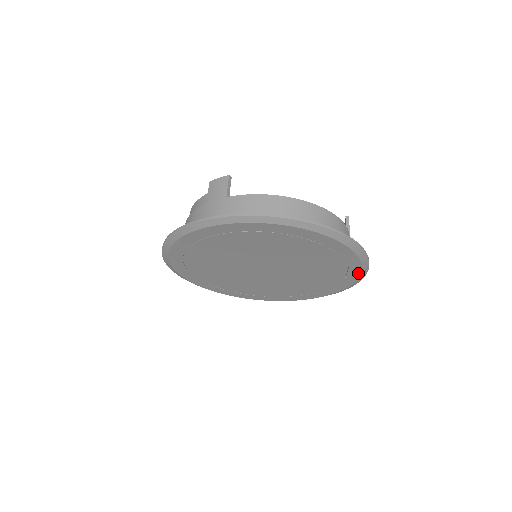
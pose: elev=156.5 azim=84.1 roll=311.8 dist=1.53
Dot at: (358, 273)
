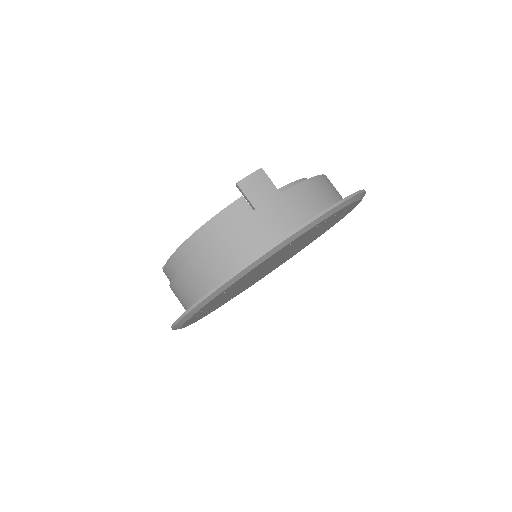
Dot at: (323, 233)
